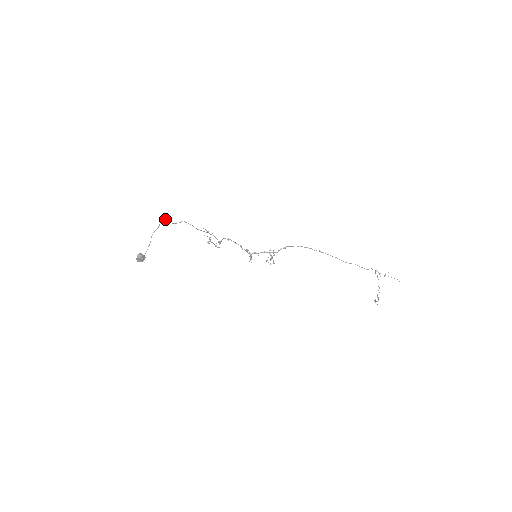
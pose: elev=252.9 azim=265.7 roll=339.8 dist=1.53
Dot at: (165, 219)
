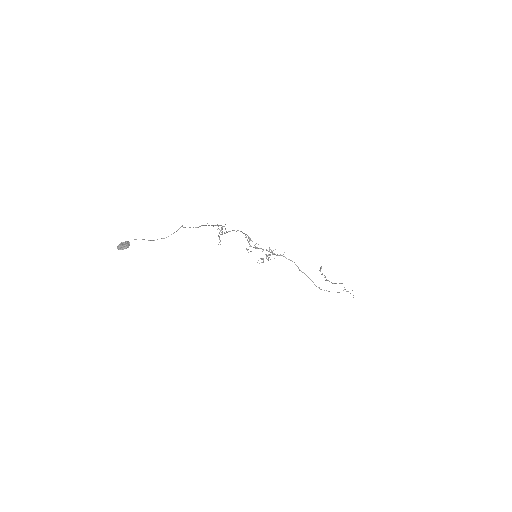
Dot at: (182, 226)
